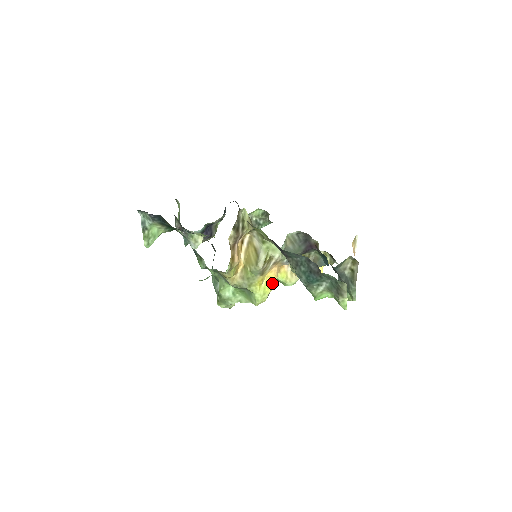
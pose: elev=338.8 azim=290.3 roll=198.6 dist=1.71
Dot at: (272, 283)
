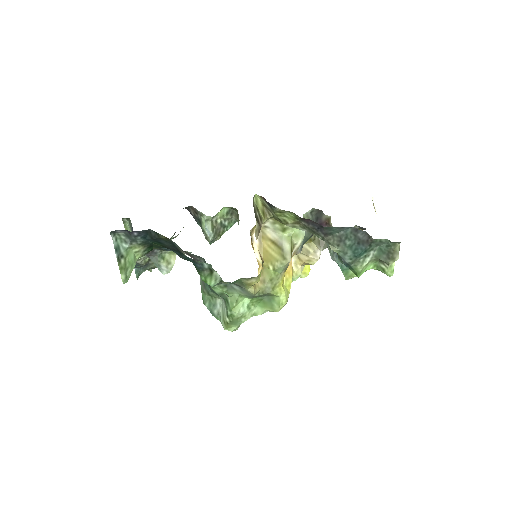
Dot at: (291, 279)
